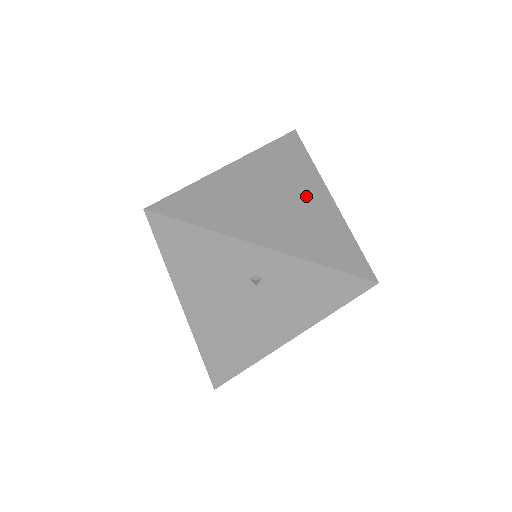
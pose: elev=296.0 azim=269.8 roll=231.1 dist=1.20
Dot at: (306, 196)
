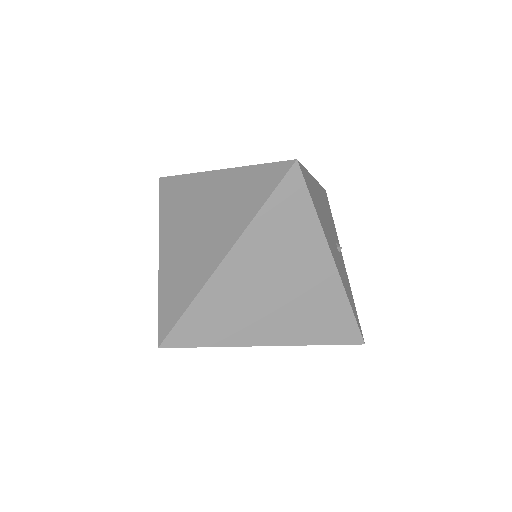
Dot at: (308, 273)
